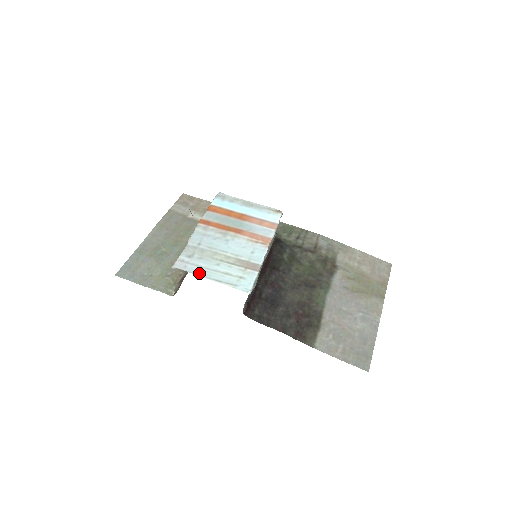
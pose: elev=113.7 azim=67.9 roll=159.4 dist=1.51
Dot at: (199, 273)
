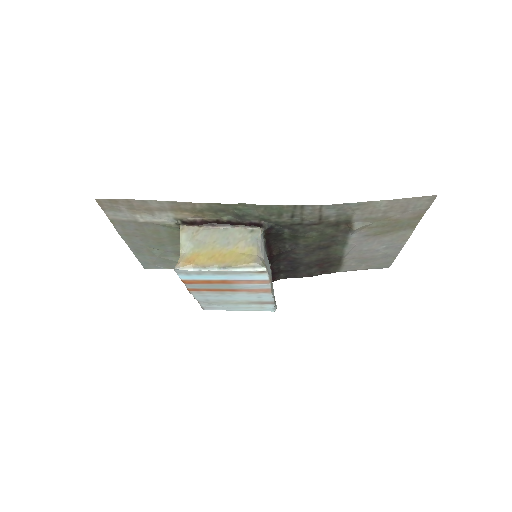
Dot at: (227, 310)
